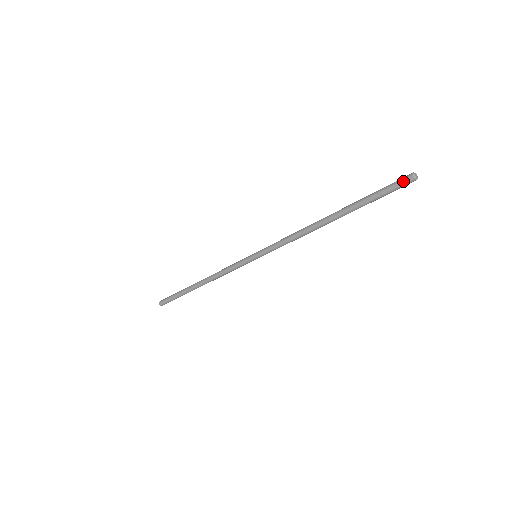
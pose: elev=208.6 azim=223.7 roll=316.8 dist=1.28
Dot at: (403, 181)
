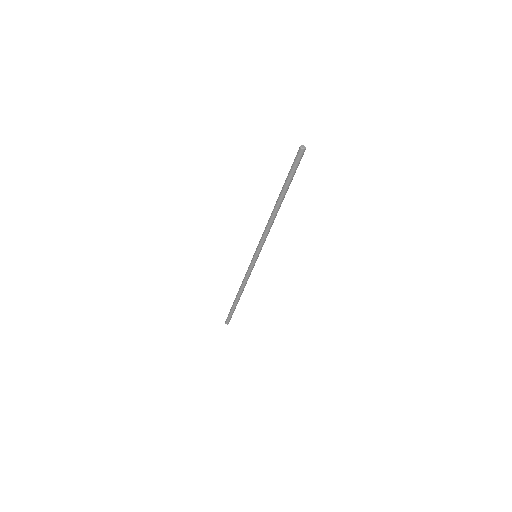
Dot at: (298, 155)
